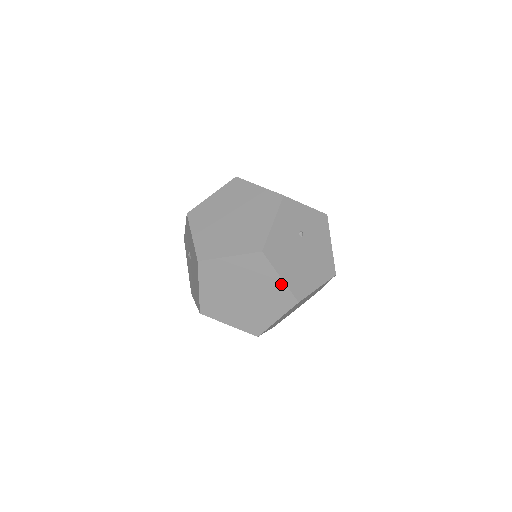
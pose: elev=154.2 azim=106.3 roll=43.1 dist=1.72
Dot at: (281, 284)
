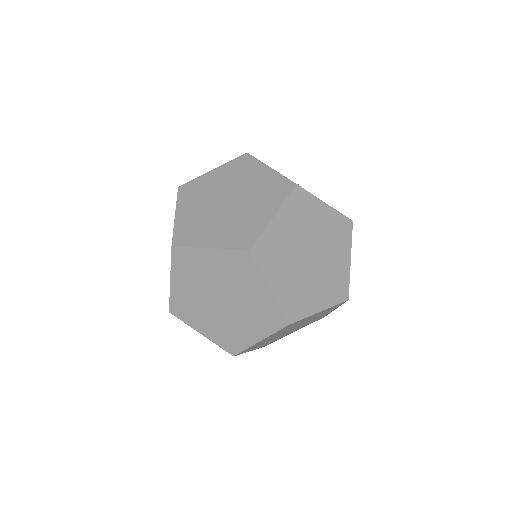
Dot at: (272, 174)
